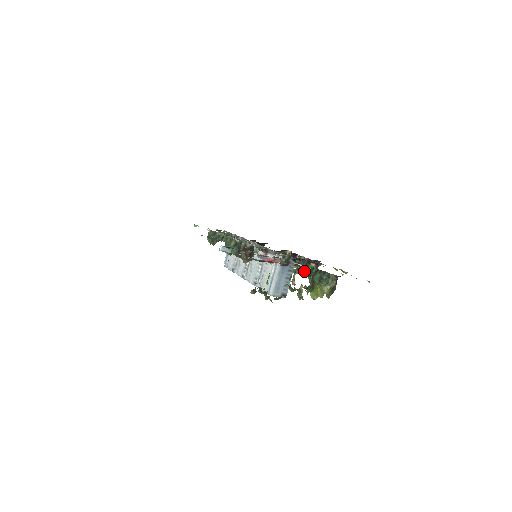
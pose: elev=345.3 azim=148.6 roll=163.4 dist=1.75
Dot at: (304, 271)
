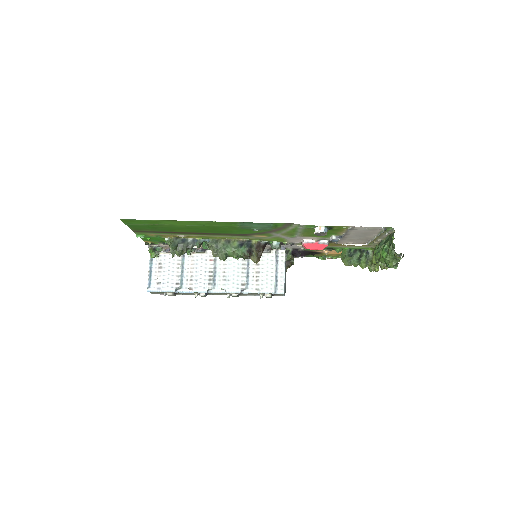
Dot at: occluded
